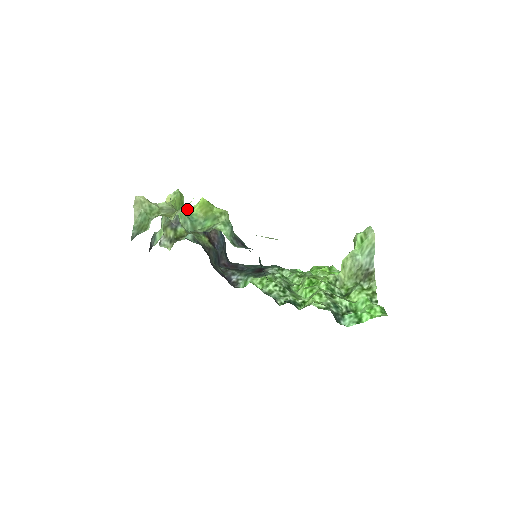
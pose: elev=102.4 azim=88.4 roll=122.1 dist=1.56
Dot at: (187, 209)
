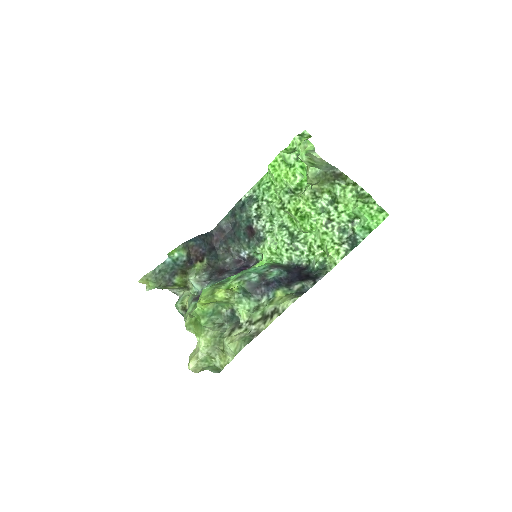
Dot at: (199, 314)
